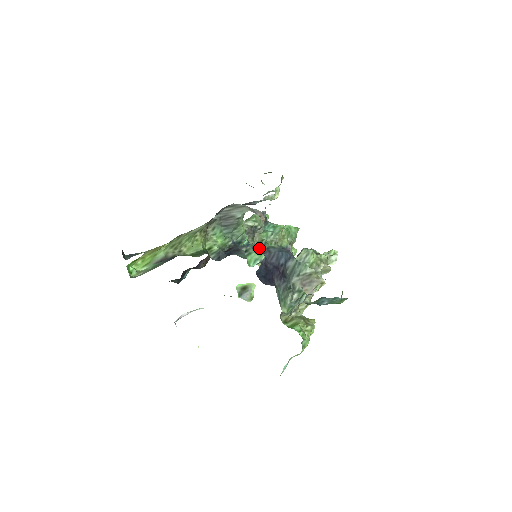
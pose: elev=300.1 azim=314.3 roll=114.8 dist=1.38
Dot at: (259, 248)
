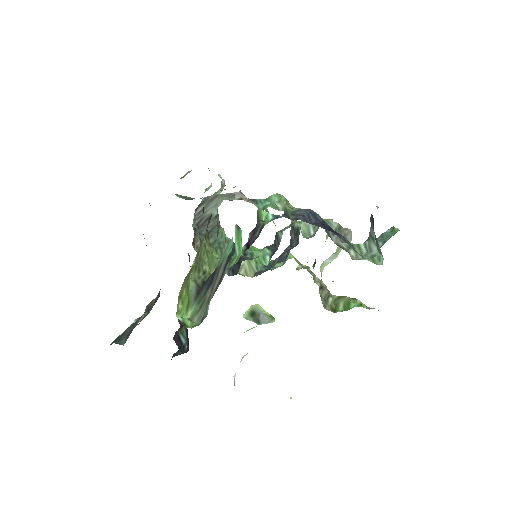
Dot at: (287, 217)
